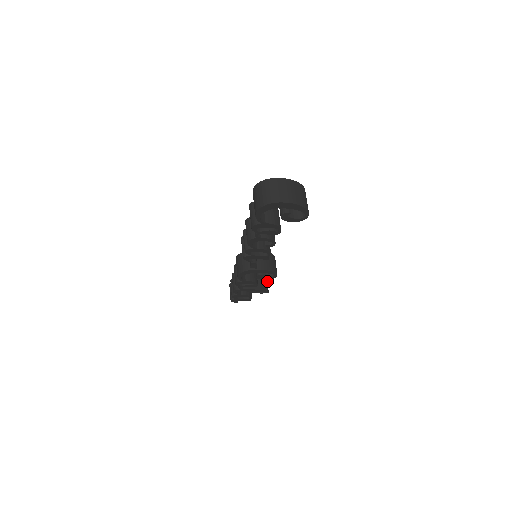
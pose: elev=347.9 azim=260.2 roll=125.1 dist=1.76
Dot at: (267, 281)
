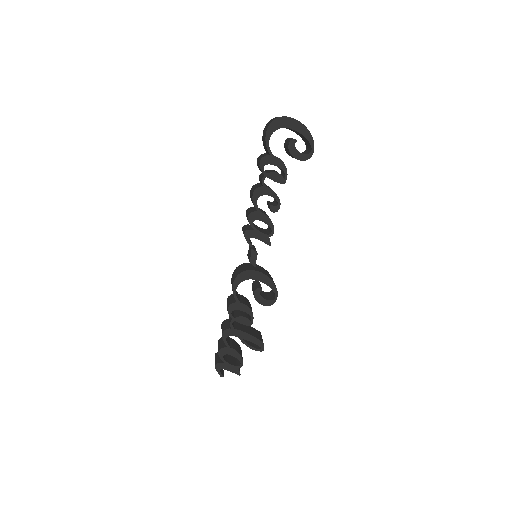
Dot at: occluded
